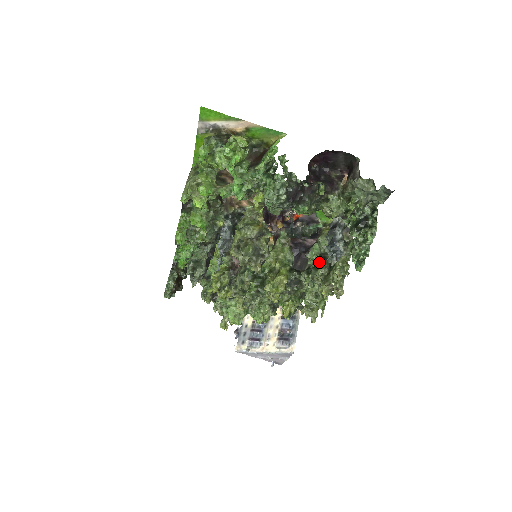
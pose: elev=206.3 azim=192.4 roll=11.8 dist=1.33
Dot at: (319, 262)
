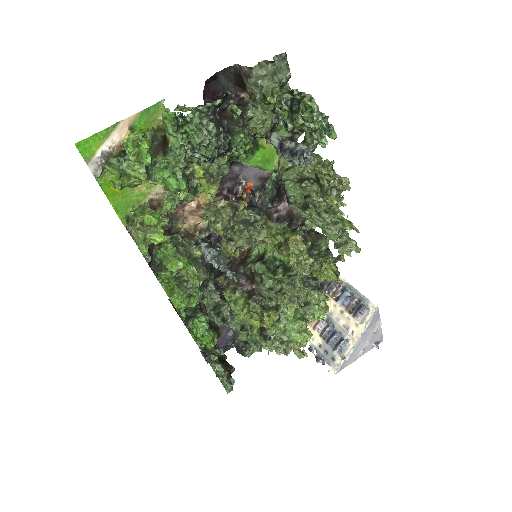
Dot at: (303, 185)
